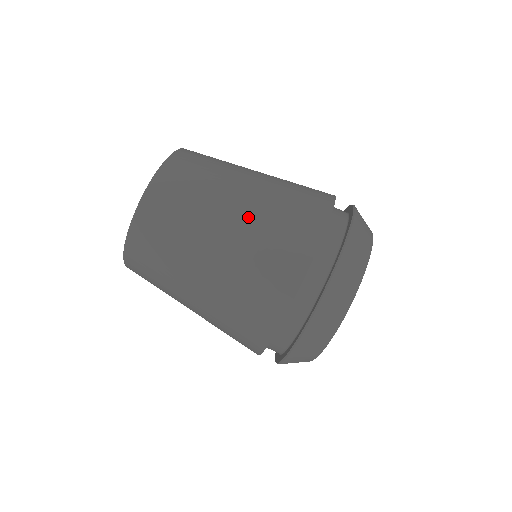
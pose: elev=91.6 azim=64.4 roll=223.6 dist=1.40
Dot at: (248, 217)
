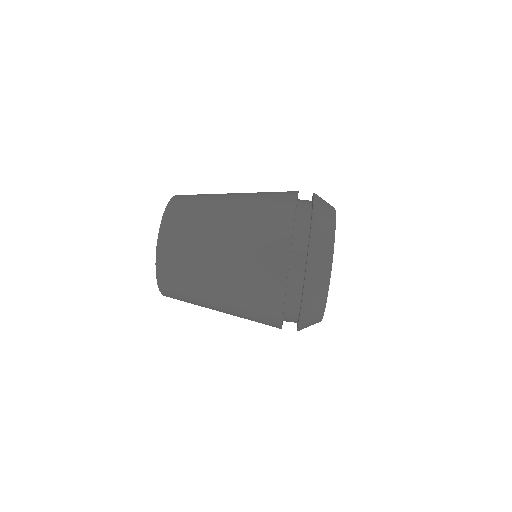
Dot at: (232, 257)
